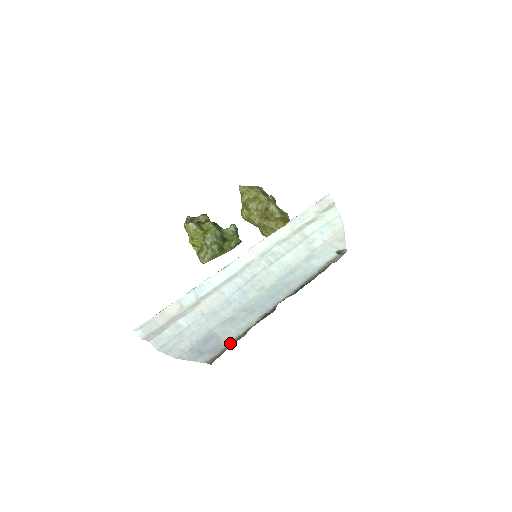
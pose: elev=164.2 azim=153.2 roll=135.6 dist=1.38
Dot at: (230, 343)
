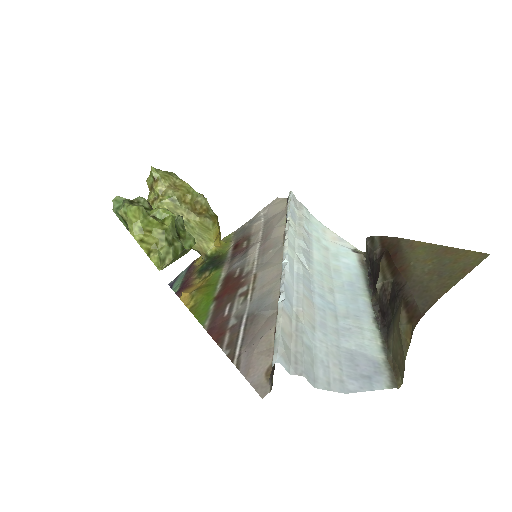
Dot at: (384, 357)
